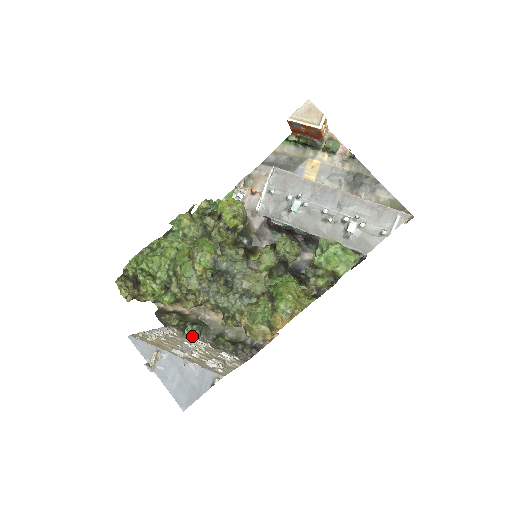
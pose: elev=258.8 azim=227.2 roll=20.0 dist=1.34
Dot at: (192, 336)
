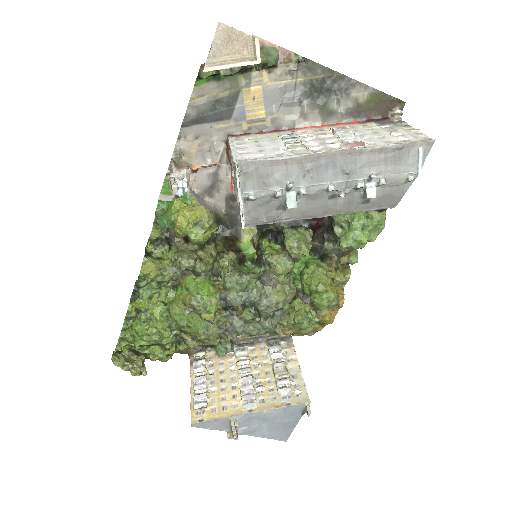
Dot at: (227, 351)
